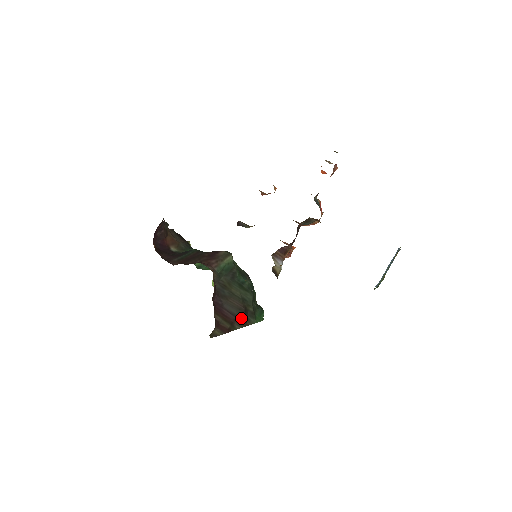
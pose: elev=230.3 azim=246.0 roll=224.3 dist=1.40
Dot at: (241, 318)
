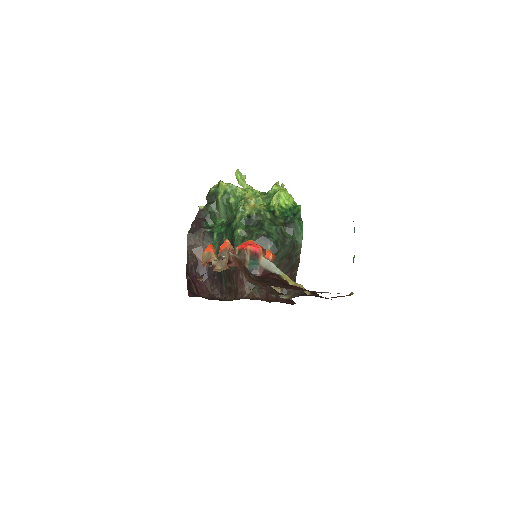
Dot at: (292, 266)
